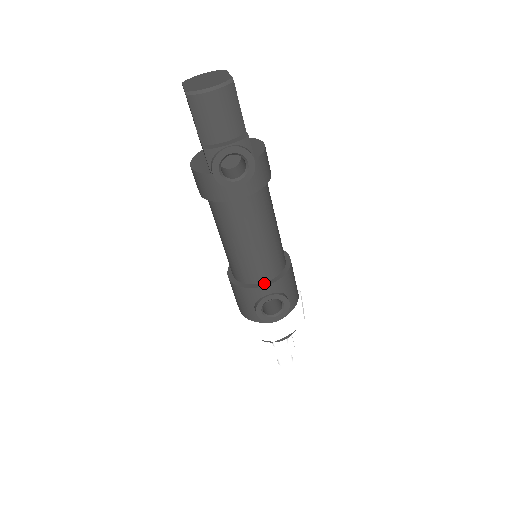
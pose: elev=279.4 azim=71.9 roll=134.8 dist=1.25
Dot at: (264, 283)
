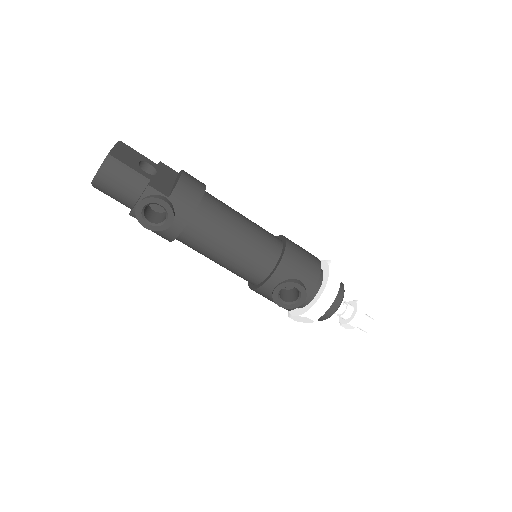
Dot at: (265, 279)
